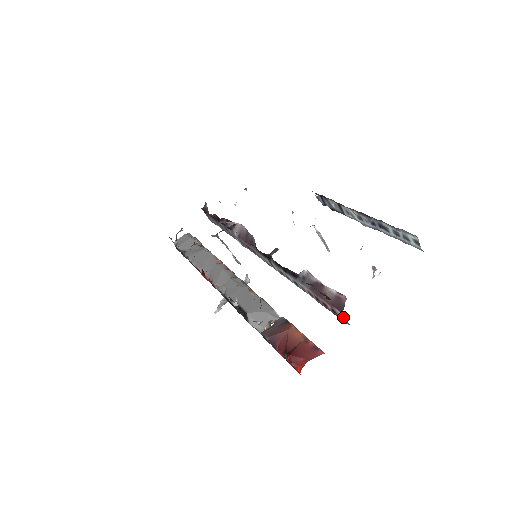
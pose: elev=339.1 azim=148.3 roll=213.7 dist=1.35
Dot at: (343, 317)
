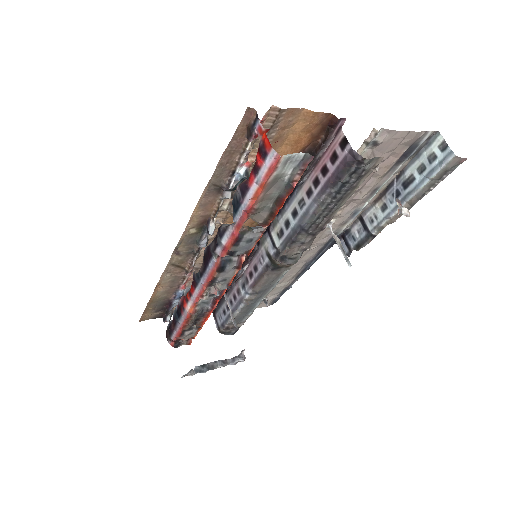
Dot at: (342, 137)
